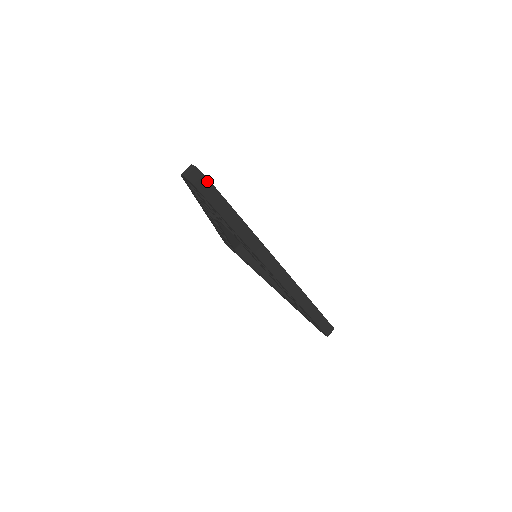
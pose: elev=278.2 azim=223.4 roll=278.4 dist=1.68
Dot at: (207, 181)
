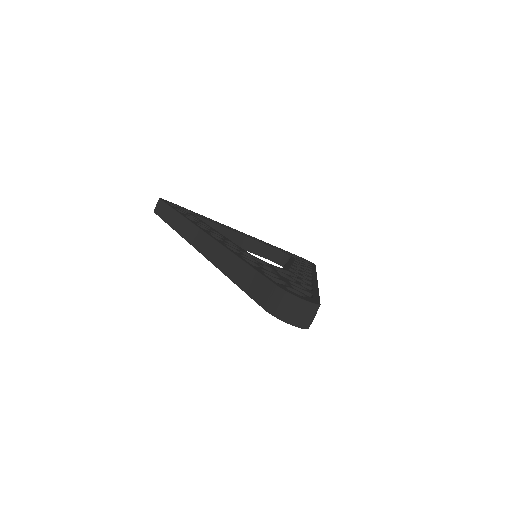
Dot at: (318, 307)
